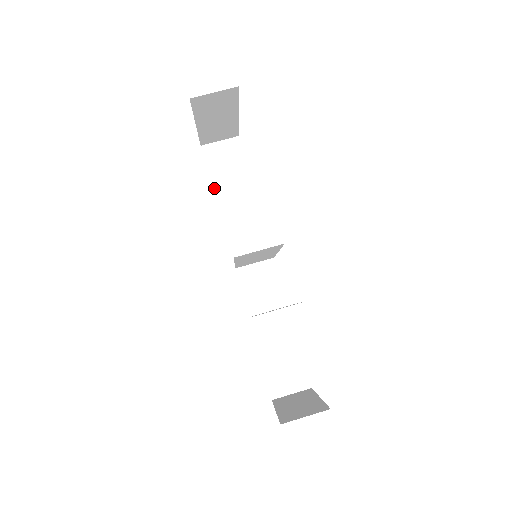
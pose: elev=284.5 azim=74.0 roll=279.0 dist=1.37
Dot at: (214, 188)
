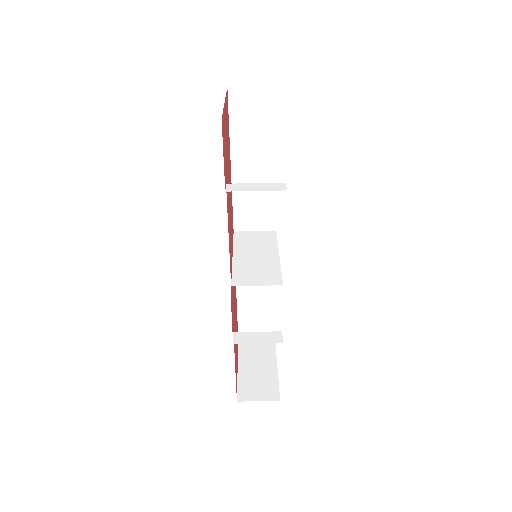
Dot at: (232, 144)
